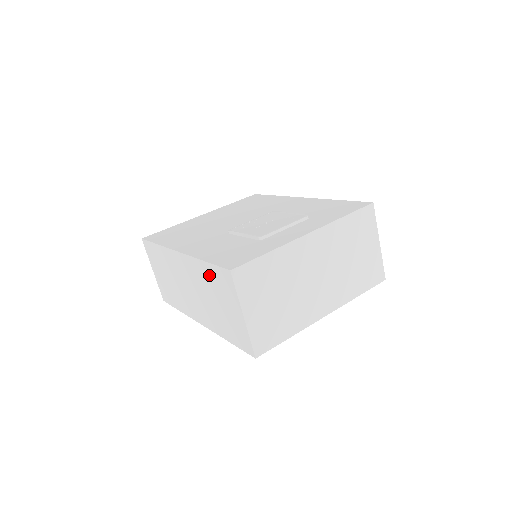
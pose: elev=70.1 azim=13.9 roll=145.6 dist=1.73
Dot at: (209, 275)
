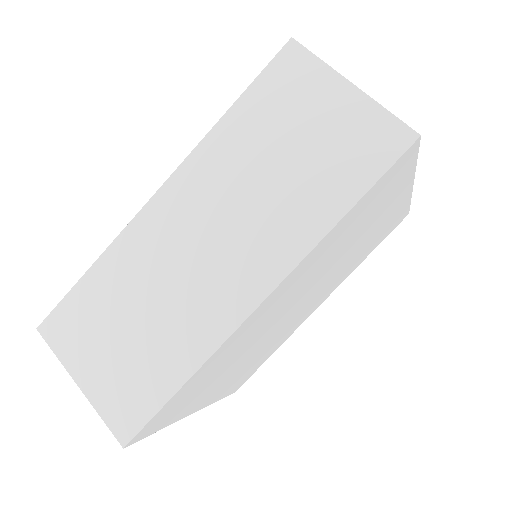
Dot at: (250, 118)
